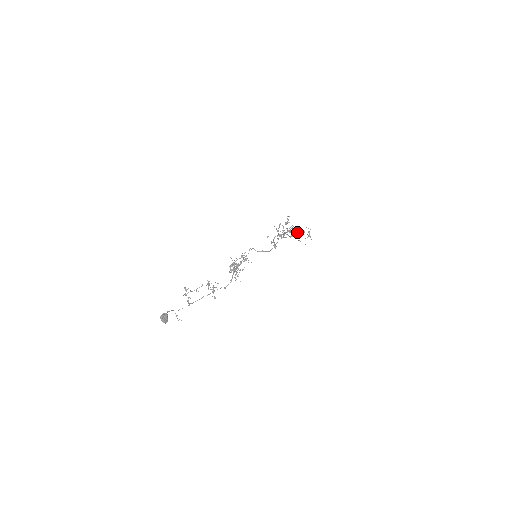
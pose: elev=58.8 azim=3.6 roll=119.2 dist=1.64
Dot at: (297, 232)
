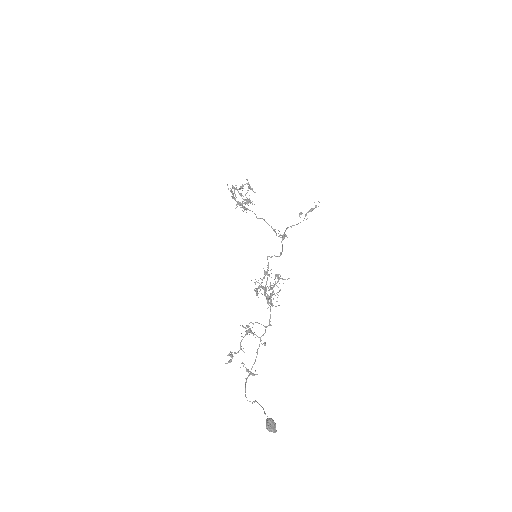
Dot at: (237, 189)
